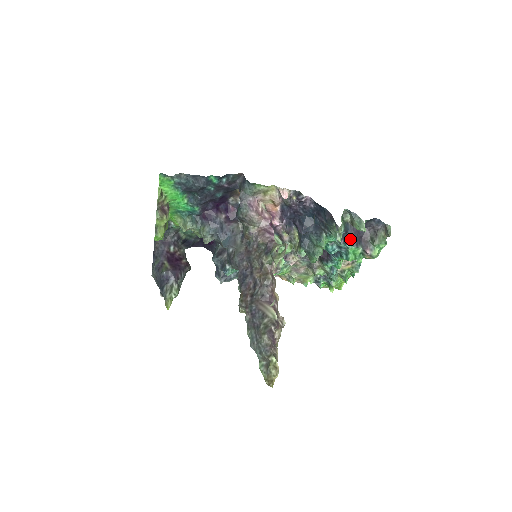
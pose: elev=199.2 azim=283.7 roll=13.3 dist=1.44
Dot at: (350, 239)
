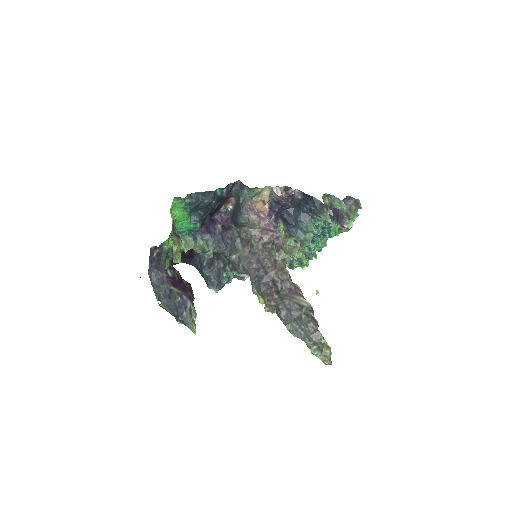
Dot at: (332, 219)
